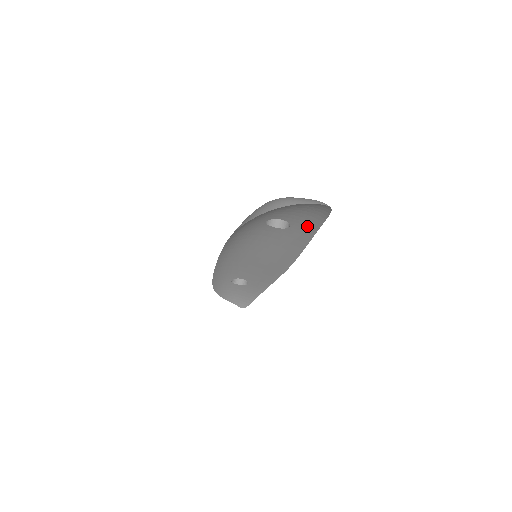
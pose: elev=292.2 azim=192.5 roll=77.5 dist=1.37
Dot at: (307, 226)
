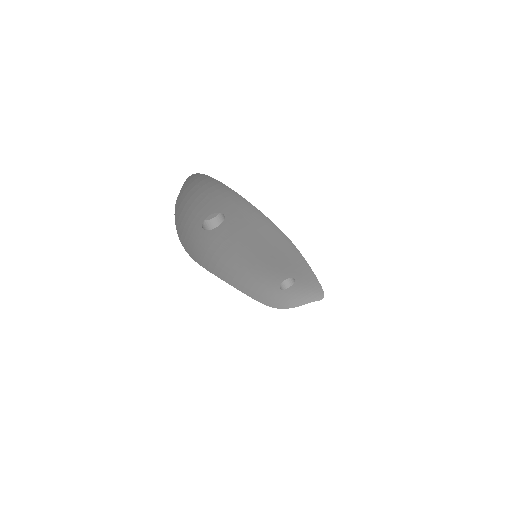
Dot at: (229, 200)
